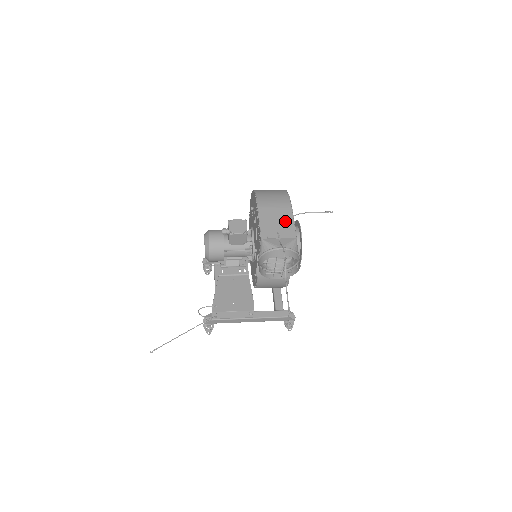
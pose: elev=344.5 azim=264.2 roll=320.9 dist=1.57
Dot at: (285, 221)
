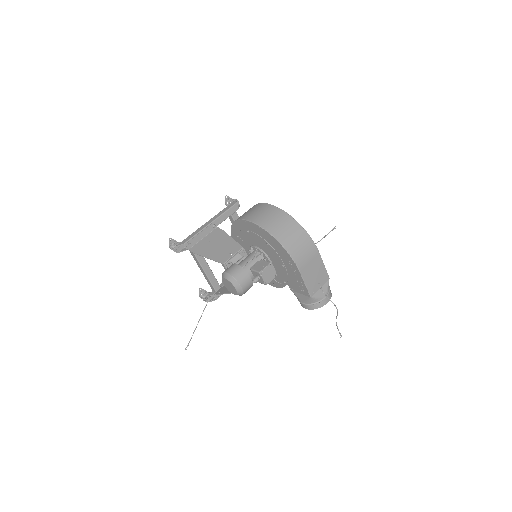
Dot at: (319, 270)
